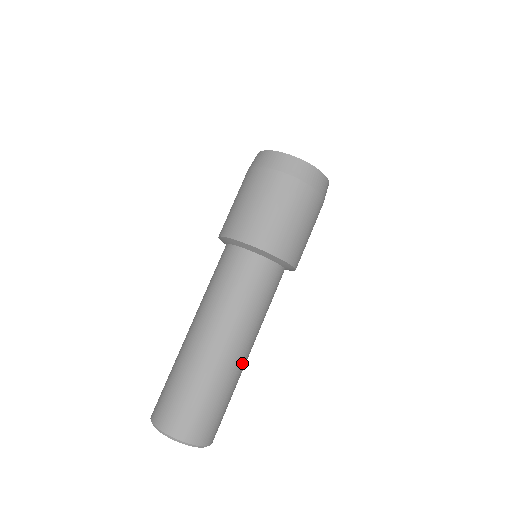
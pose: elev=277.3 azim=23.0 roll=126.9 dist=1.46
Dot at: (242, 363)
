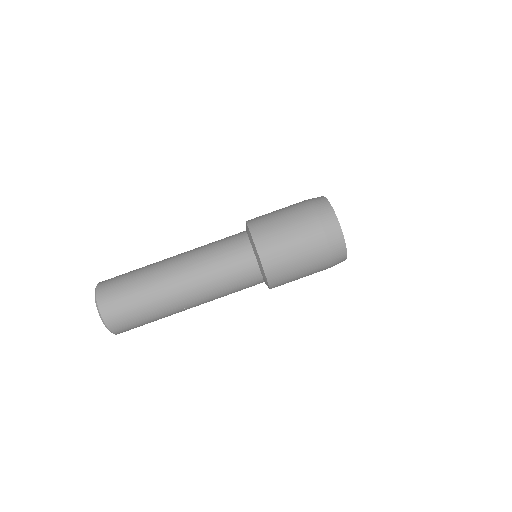
Dot at: (172, 291)
